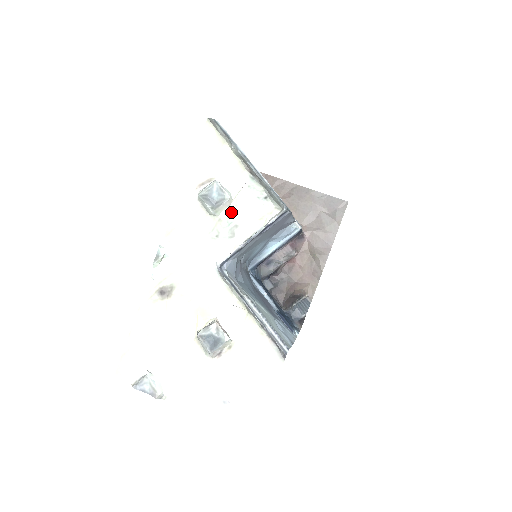
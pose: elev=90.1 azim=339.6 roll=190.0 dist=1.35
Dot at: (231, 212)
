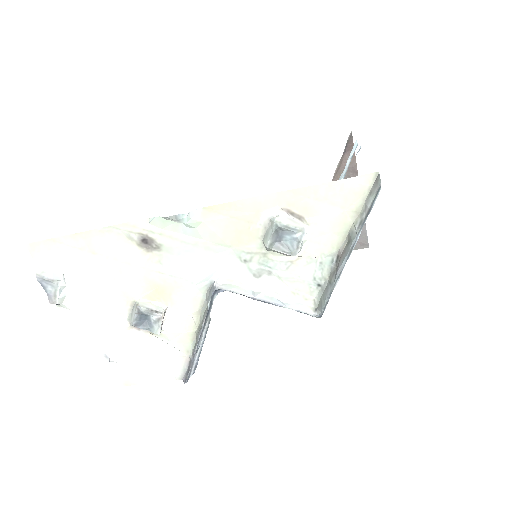
Dot at: (281, 260)
